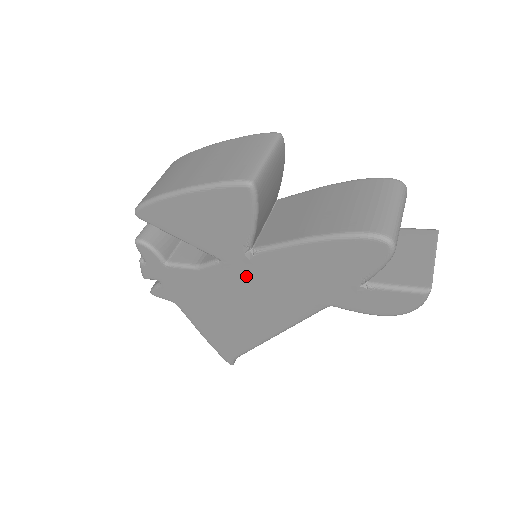
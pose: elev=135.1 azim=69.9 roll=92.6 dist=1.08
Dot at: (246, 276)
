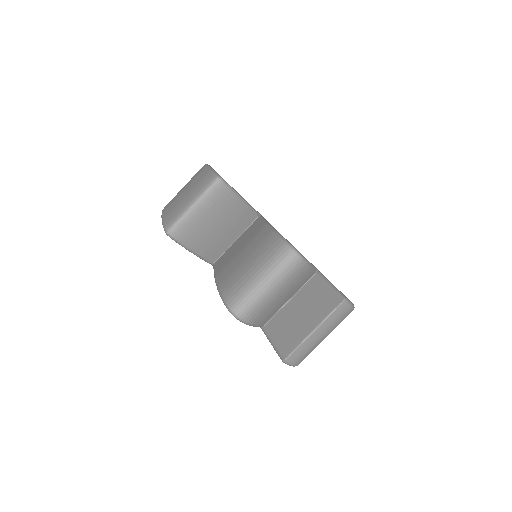
Dot at: occluded
